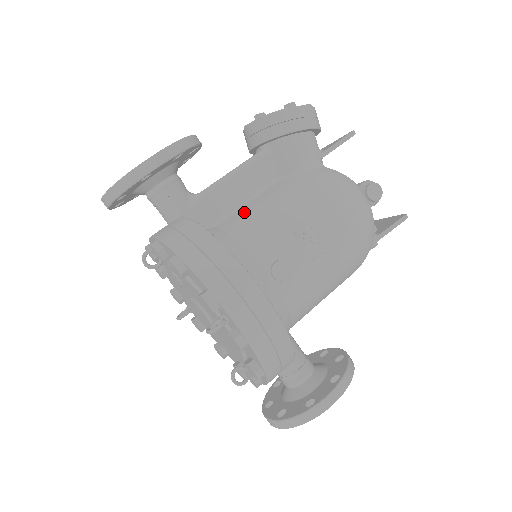
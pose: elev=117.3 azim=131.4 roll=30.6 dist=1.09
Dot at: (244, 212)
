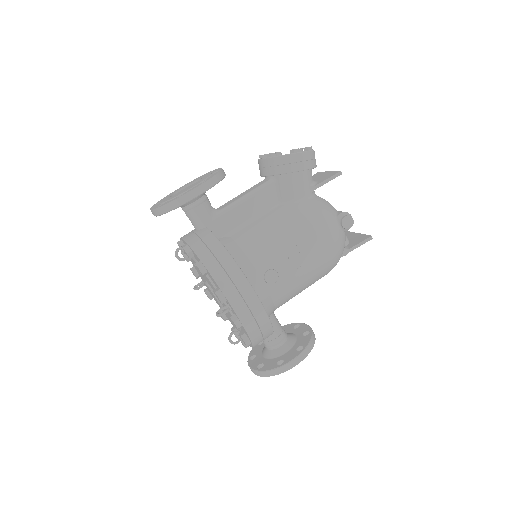
Dot at: (251, 228)
